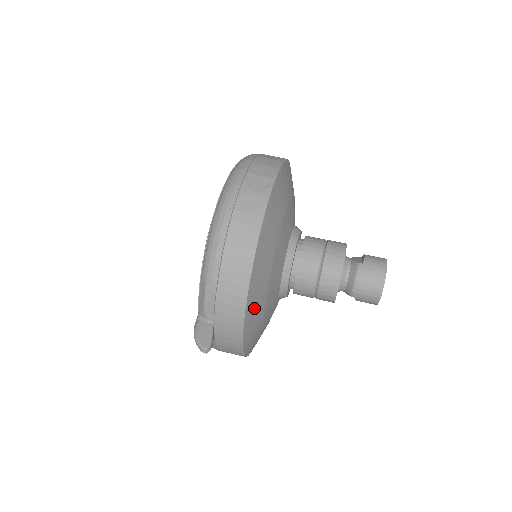
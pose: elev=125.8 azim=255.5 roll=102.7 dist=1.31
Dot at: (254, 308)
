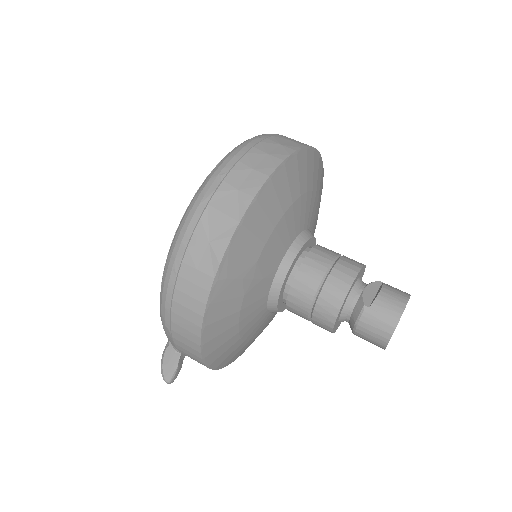
Dot at: (219, 350)
